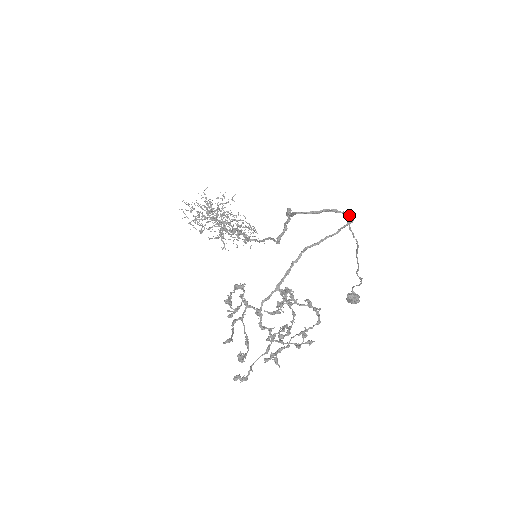
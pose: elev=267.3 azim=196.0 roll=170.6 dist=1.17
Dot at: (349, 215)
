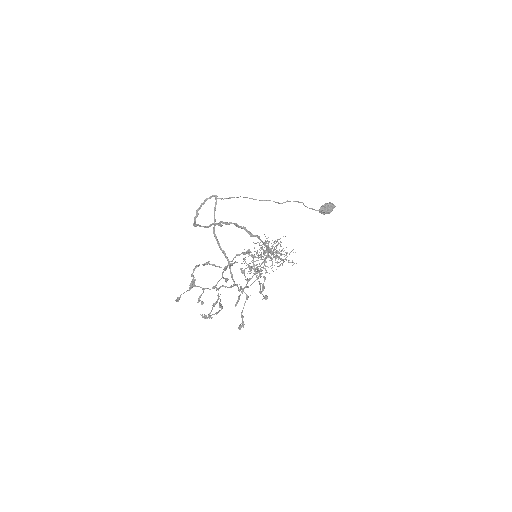
Dot at: (211, 197)
